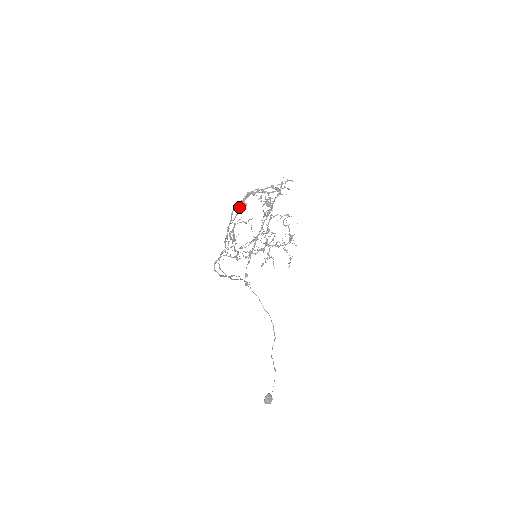
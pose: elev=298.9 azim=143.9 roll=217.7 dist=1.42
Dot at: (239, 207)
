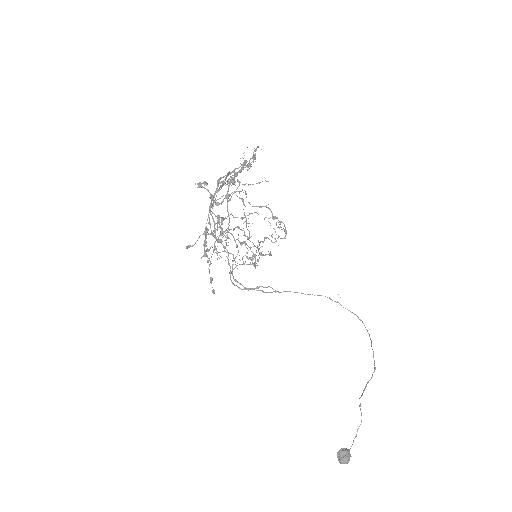
Dot at: occluded
